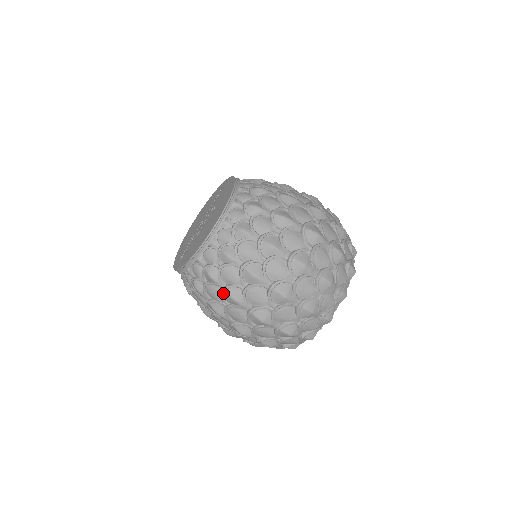
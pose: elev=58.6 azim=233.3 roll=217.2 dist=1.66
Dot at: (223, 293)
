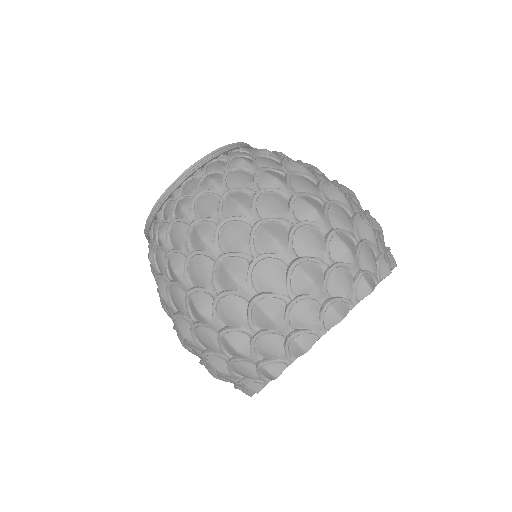
Dot at: (284, 161)
